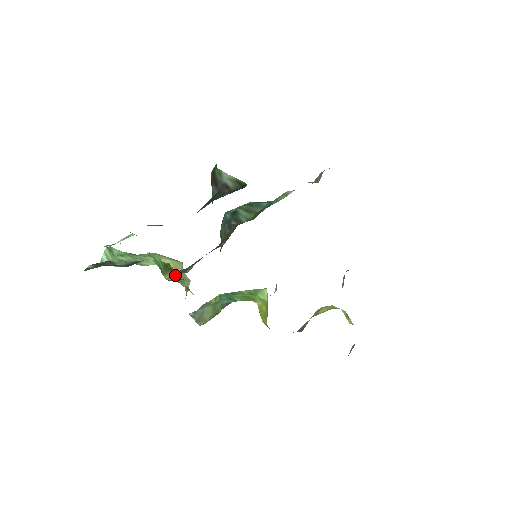
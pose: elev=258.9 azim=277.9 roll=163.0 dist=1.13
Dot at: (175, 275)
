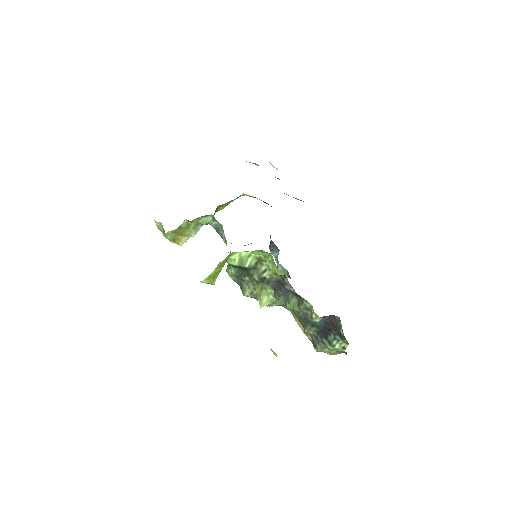
Dot at: occluded
